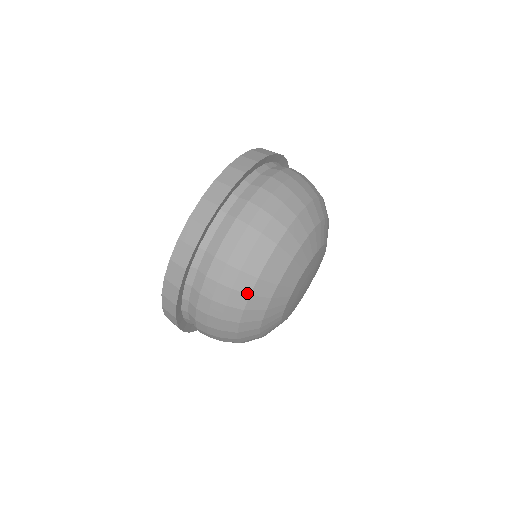
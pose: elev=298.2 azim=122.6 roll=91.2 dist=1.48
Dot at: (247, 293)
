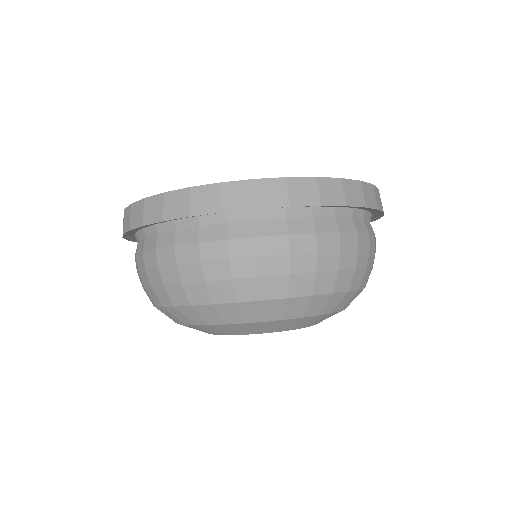
Dot at: occluded
